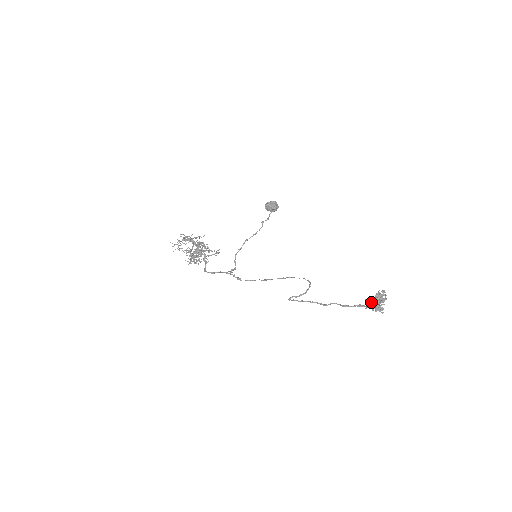
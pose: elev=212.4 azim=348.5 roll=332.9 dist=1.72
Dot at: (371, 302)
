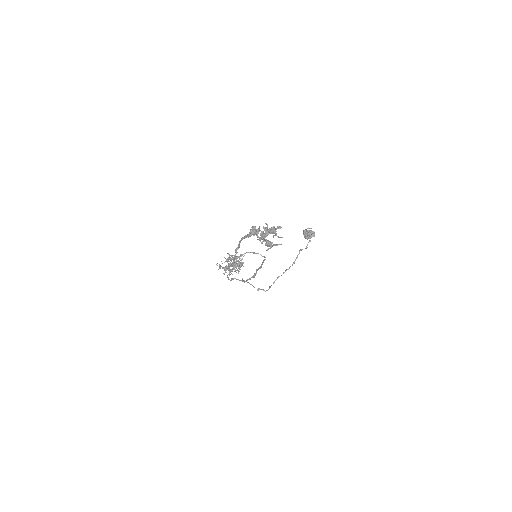
Dot at: occluded
